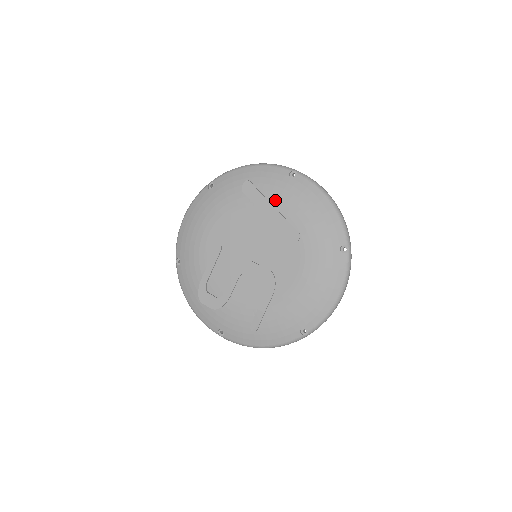
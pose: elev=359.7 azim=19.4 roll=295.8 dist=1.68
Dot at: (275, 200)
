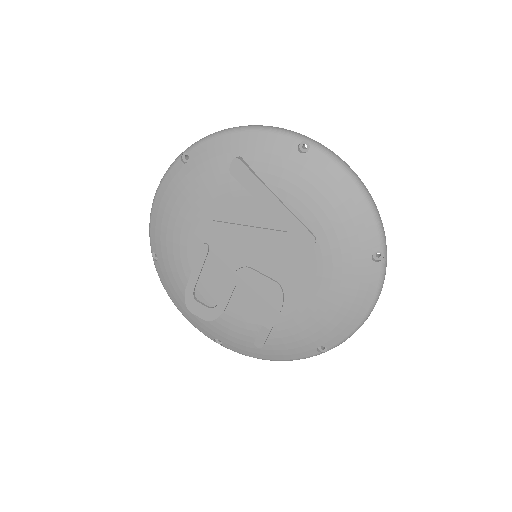
Dot at: (279, 188)
